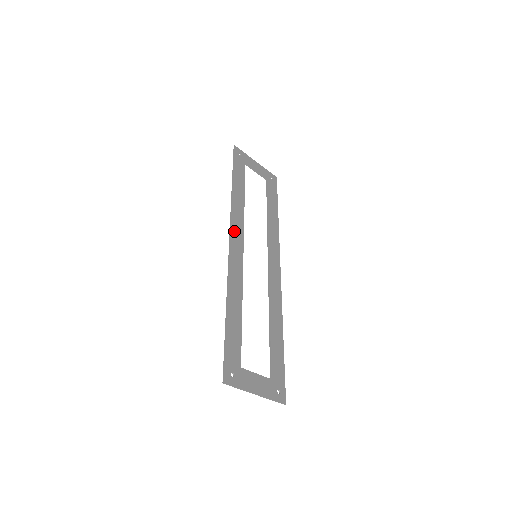
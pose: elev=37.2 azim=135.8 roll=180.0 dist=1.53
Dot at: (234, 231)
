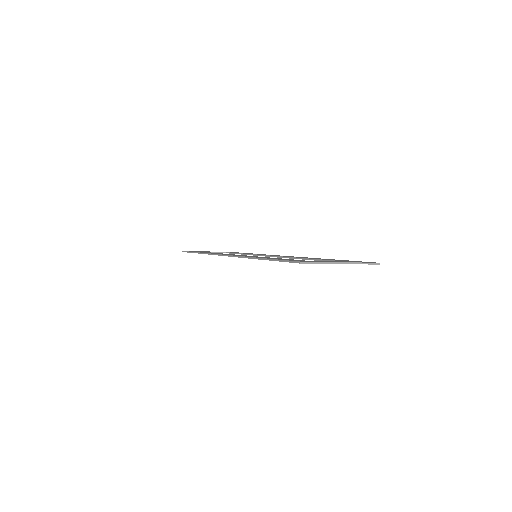
Dot at: occluded
